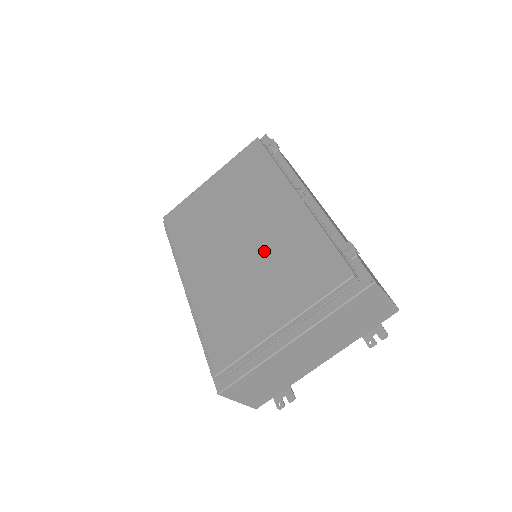
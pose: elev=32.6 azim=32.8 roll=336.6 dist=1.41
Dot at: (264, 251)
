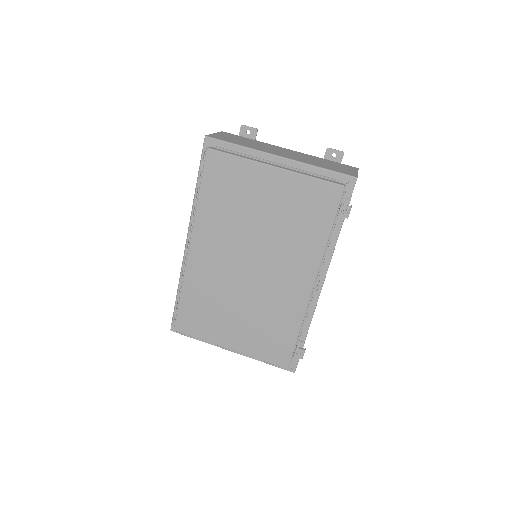
Dot at: (258, 297)
